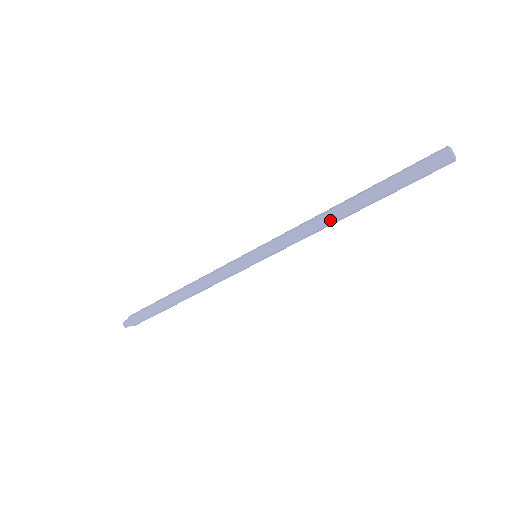
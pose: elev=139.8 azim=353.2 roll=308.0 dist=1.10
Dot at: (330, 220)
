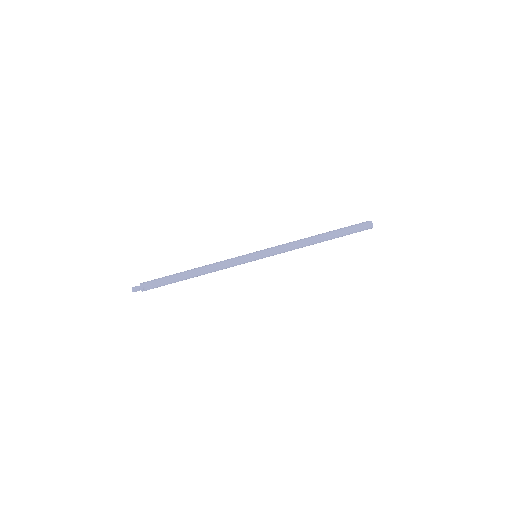
Dot at: (308, 243)
